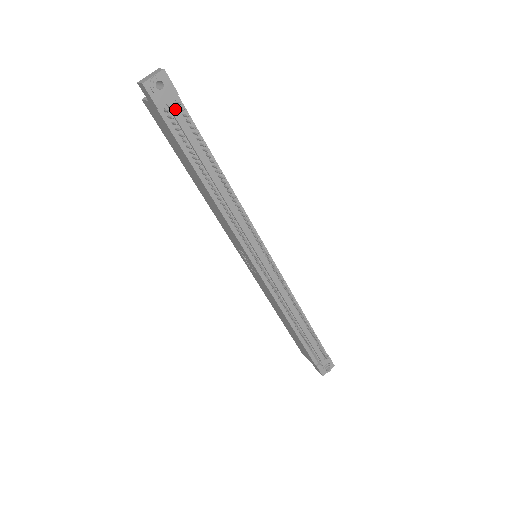
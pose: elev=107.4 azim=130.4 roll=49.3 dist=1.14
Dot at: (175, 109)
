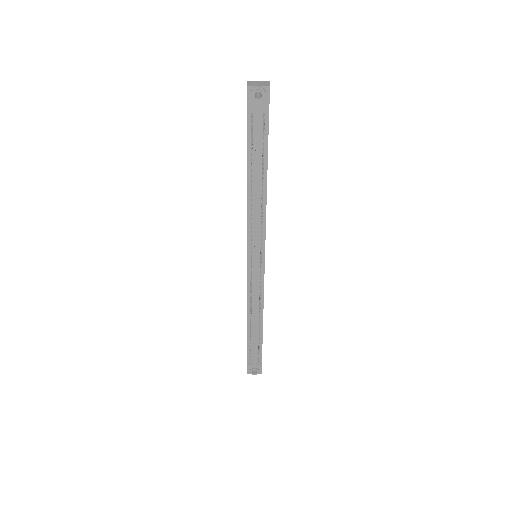
Dot at: (260, 118)
